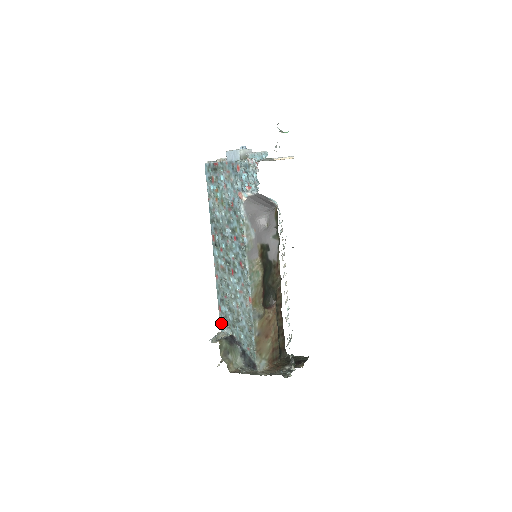
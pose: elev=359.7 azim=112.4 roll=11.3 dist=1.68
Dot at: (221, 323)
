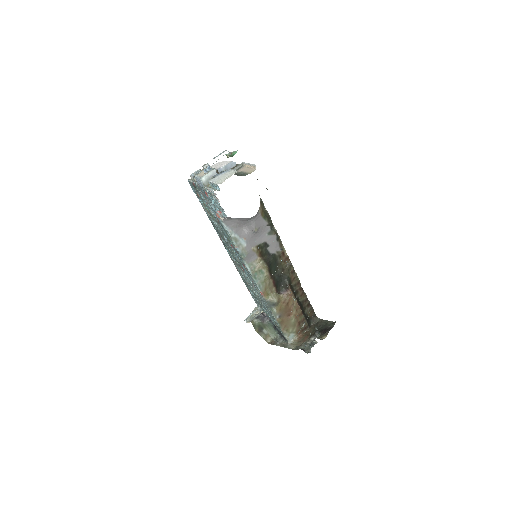
Dot at: occluded
